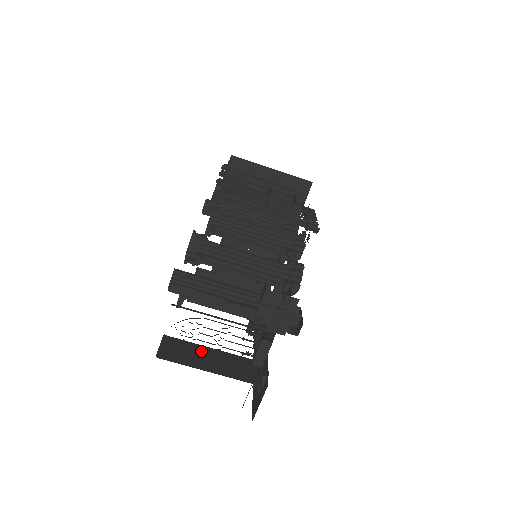
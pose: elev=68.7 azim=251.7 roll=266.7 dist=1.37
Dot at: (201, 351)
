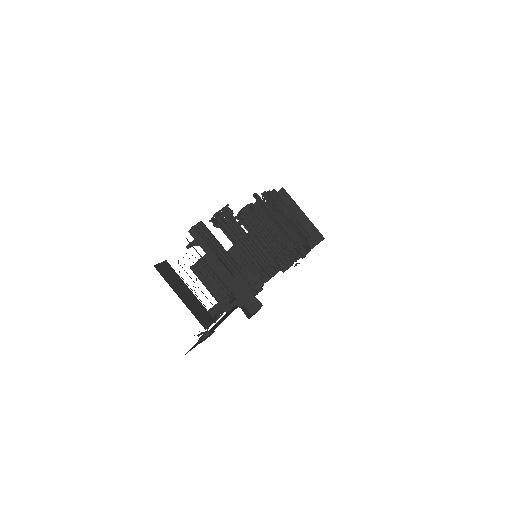
Dot at: (182, 285)
